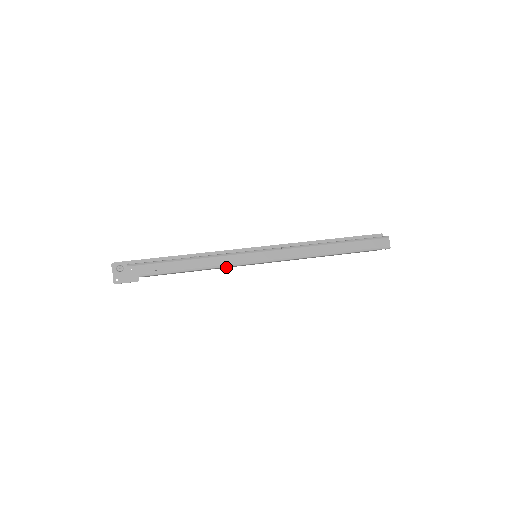
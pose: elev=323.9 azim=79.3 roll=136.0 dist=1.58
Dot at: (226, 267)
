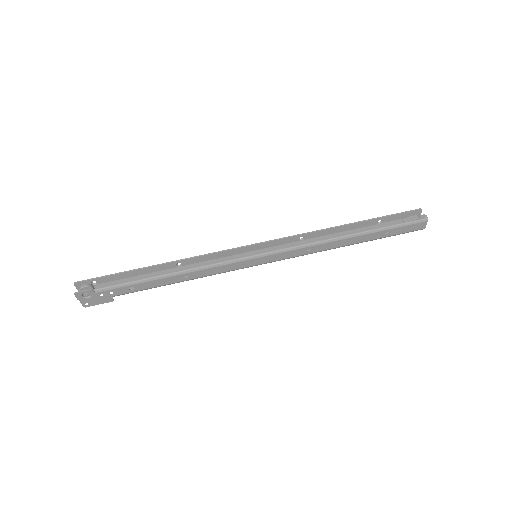
Dot at: occluded
